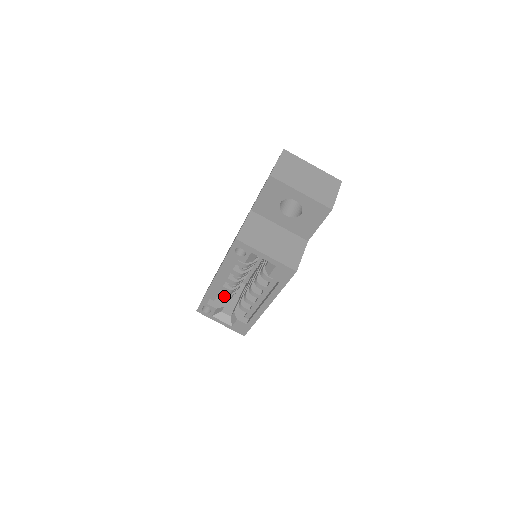
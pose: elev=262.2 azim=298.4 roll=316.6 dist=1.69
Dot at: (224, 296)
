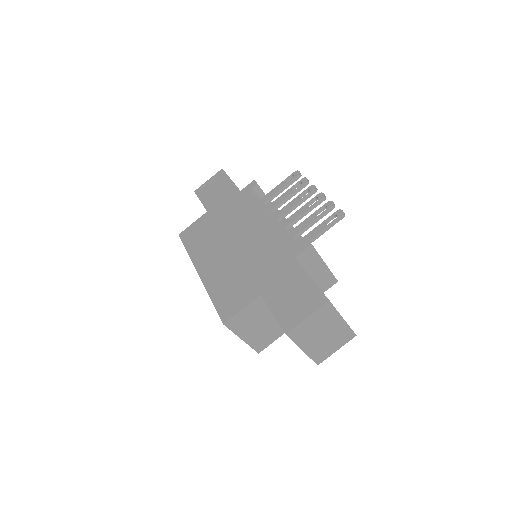
Dot at: occluded
